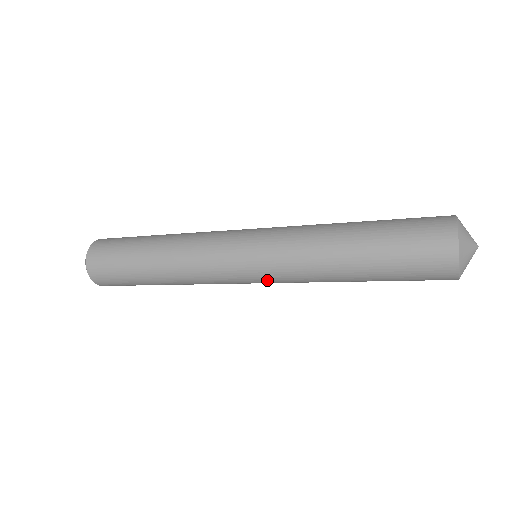
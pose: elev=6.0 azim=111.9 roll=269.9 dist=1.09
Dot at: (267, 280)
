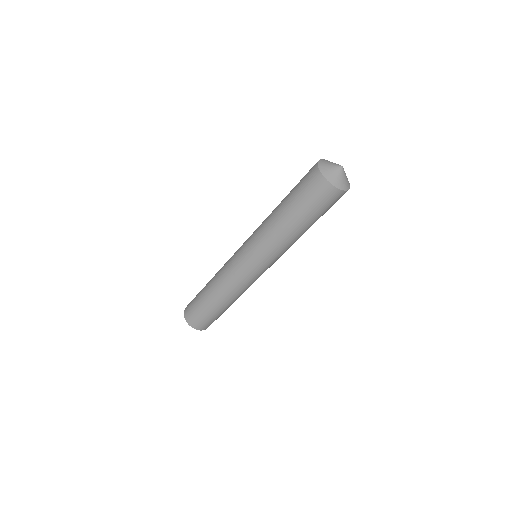
Dot at: (252, 255)
